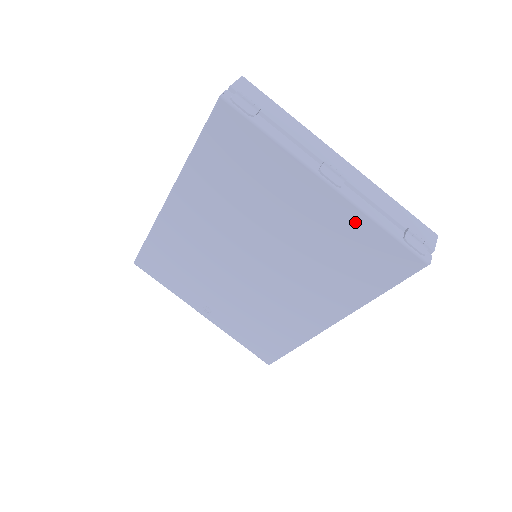
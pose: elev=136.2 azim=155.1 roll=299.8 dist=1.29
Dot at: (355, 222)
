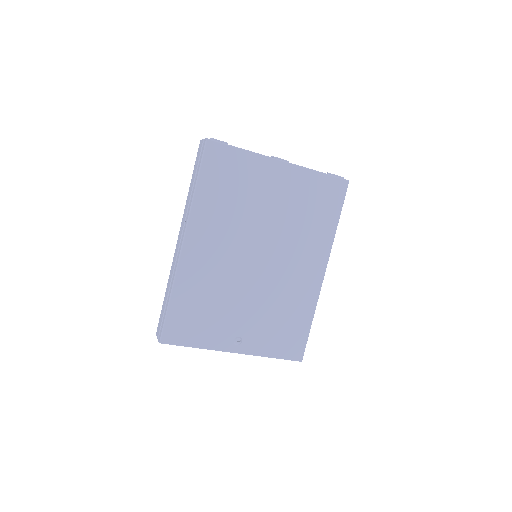
Dot at: (306, 178)
